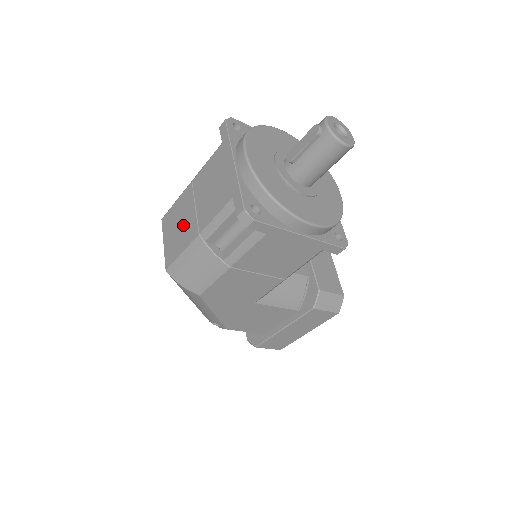
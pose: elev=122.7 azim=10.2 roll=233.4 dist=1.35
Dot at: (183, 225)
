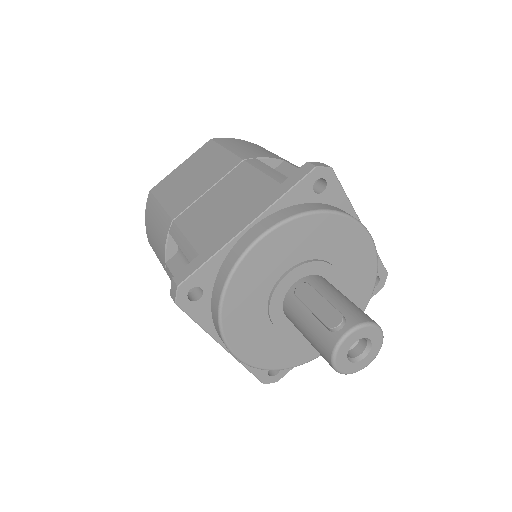
Dot at: (192, 184)
